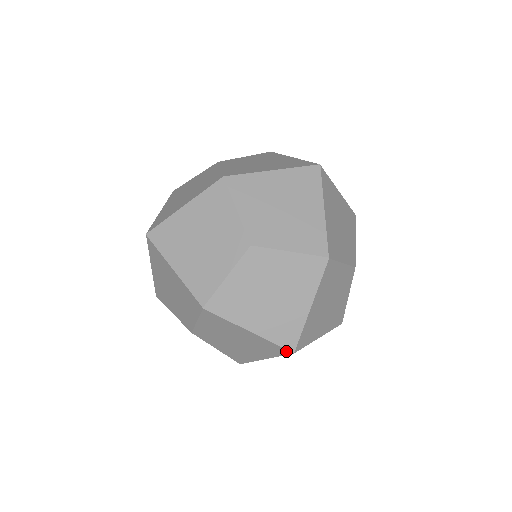
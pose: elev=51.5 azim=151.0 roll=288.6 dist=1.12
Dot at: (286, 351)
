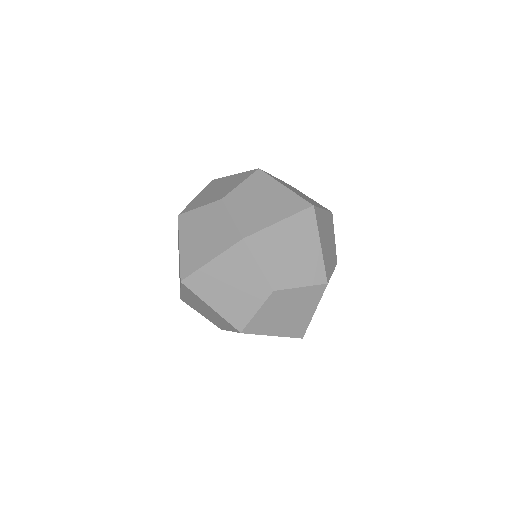
Dot at: occluded
